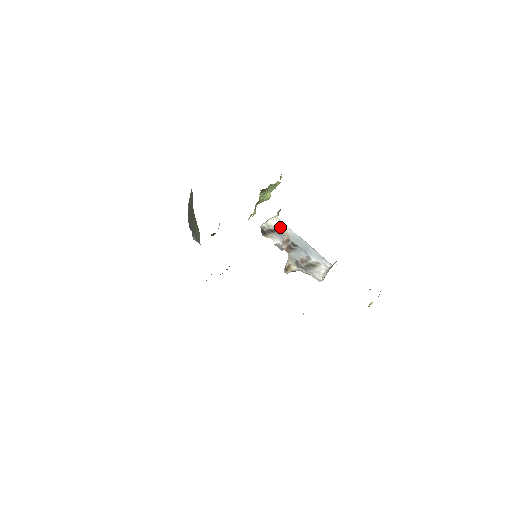
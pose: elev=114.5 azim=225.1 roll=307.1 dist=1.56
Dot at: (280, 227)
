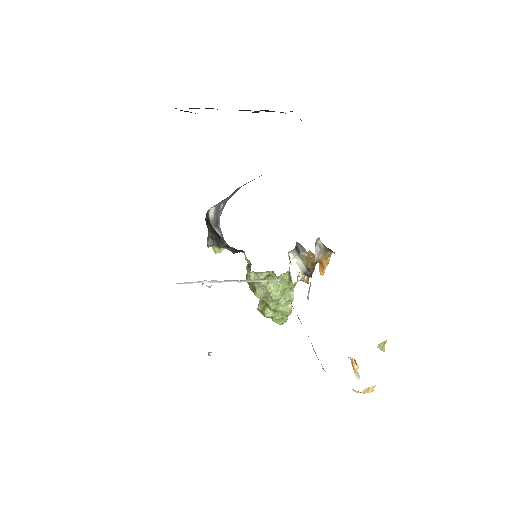
Dot at: occluded
